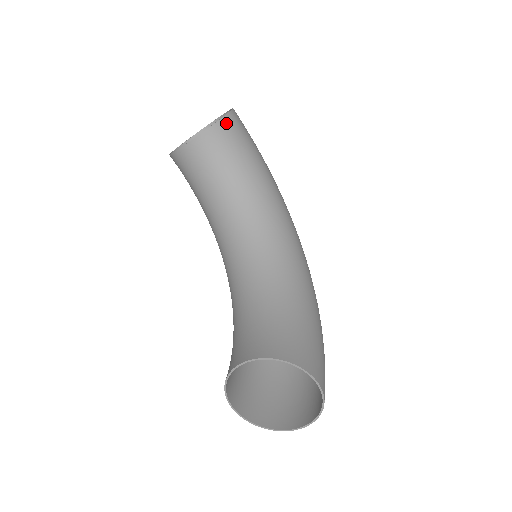
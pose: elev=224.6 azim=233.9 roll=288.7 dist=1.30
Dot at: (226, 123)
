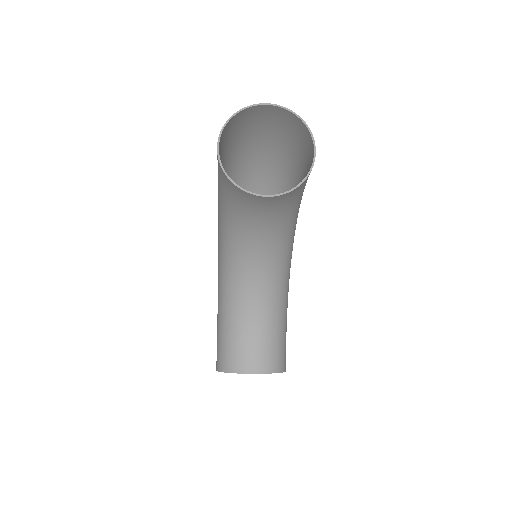
Dot at: occluded
